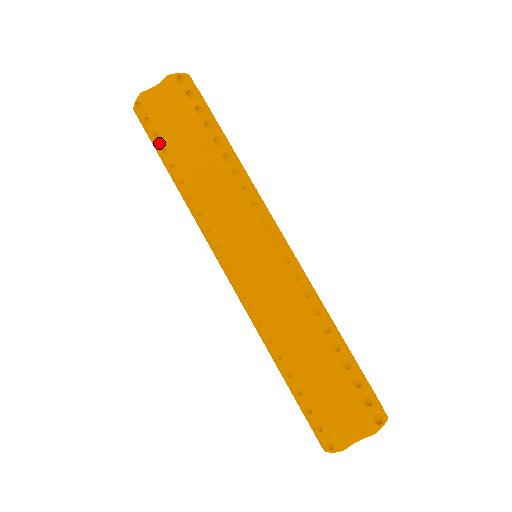
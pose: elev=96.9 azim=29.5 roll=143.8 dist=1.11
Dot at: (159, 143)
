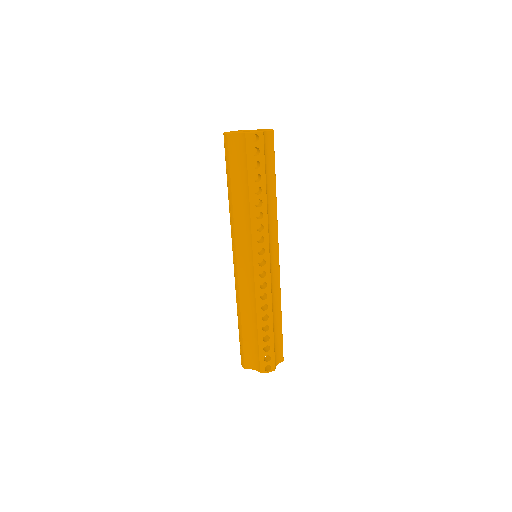
Dot at: (227, 169)
